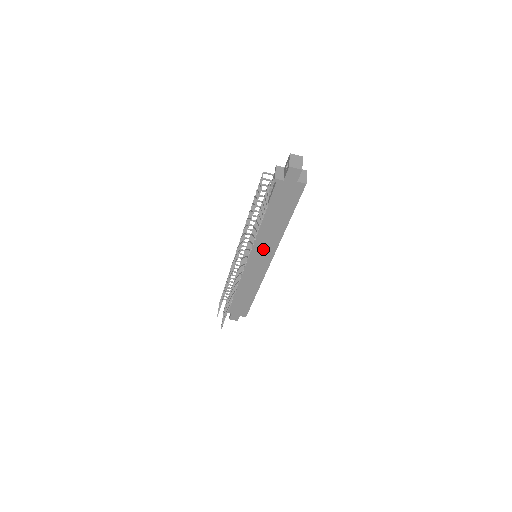
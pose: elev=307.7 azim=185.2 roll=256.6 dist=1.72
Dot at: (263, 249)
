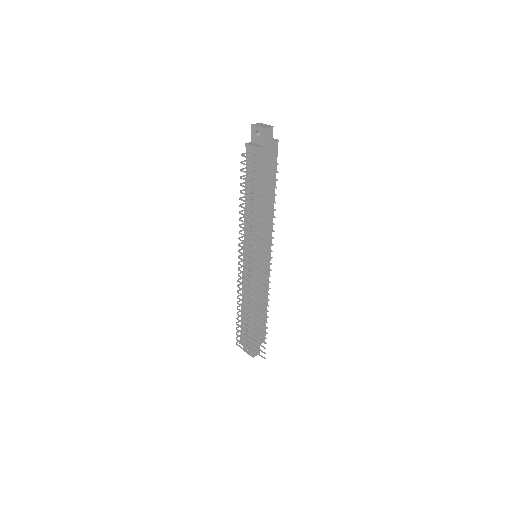
Dot at: occluded
